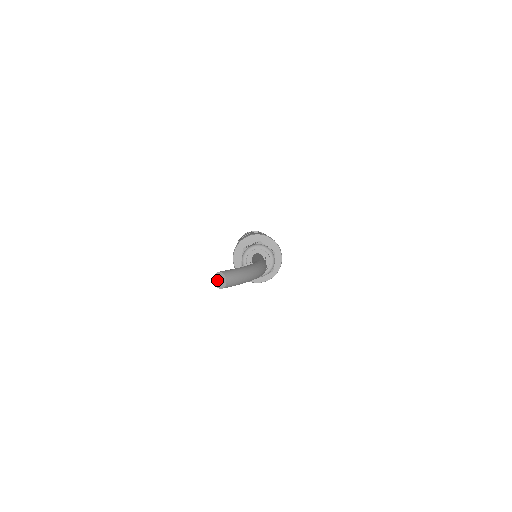
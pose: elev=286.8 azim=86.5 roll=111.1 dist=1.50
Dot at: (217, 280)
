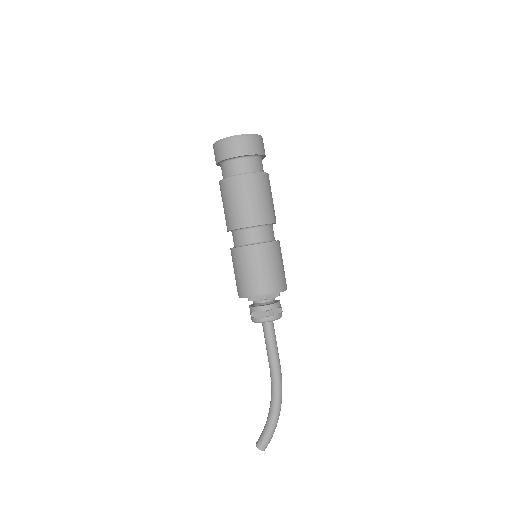
Dot at: (258, 446)
